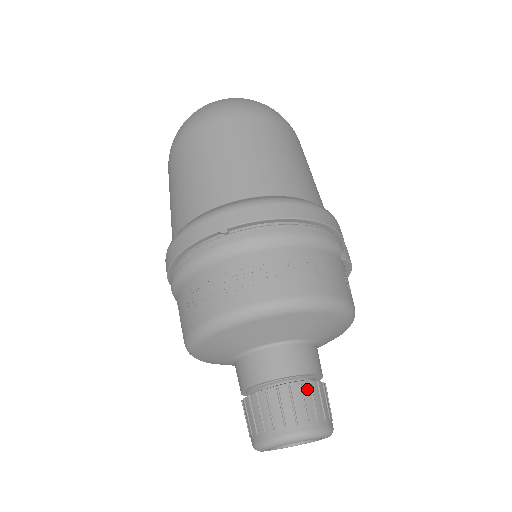
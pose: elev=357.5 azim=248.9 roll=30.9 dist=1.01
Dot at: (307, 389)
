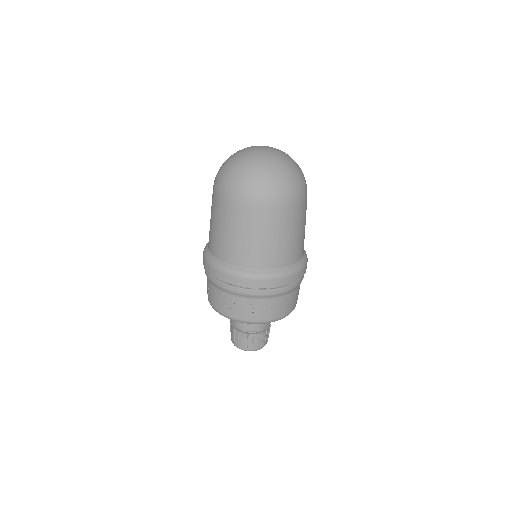
Dot at: (265, 334)
